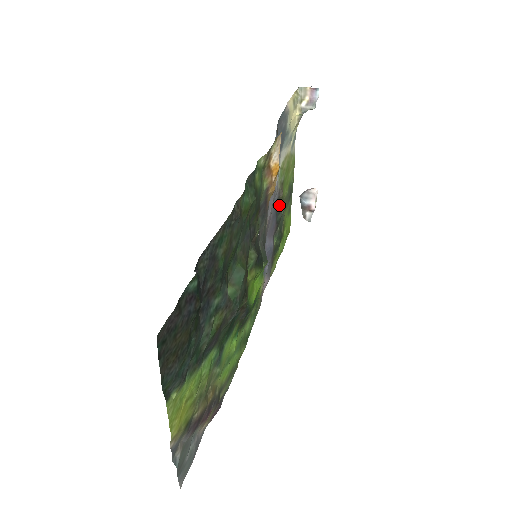
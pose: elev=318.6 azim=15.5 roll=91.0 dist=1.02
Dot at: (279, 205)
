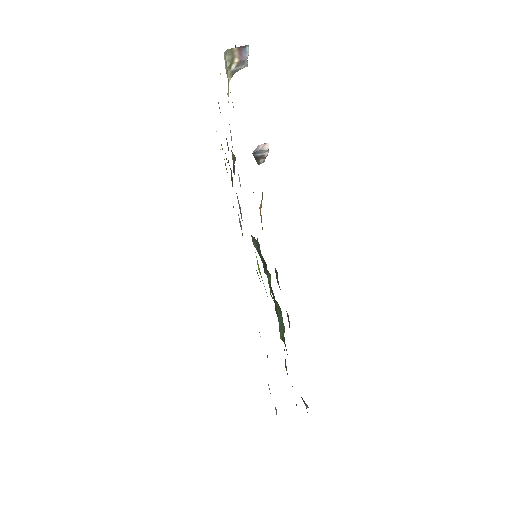
Dot at: occluded
